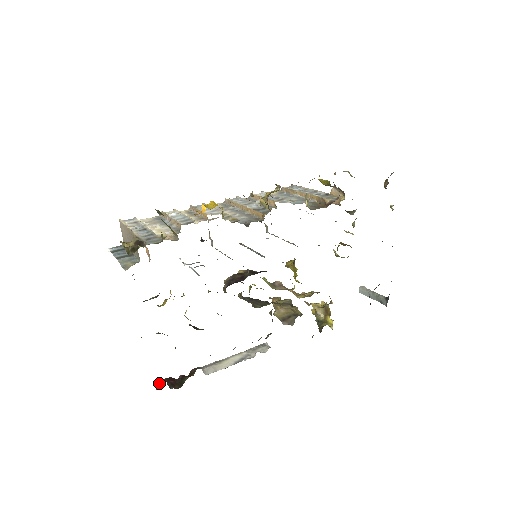
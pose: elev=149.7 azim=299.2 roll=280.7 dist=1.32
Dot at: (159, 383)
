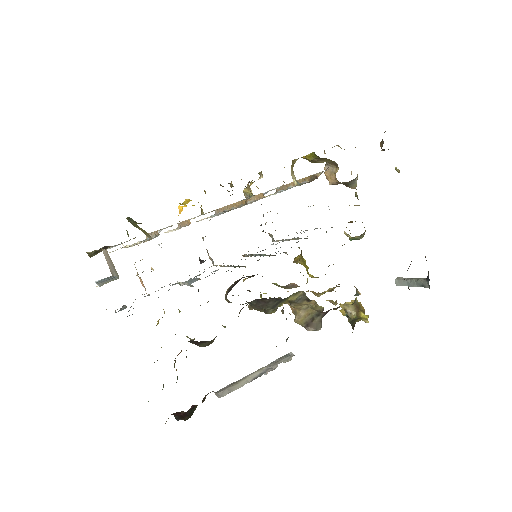
Dot at: occluded
